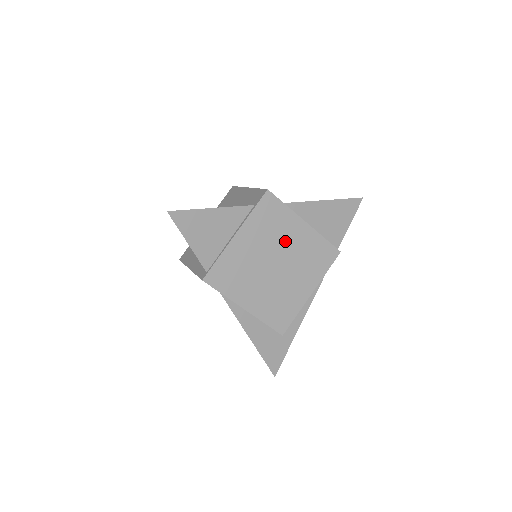
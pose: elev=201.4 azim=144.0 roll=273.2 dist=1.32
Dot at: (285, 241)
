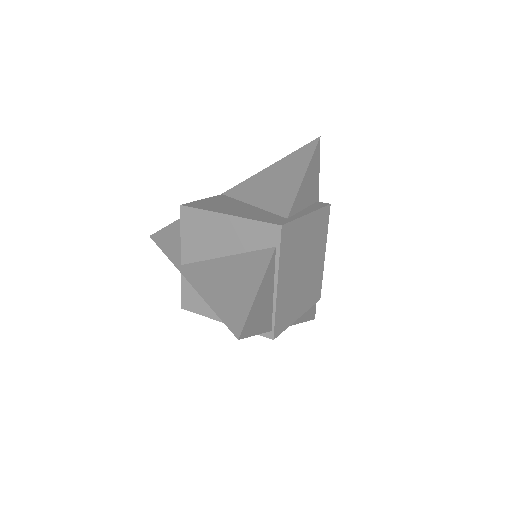
Dot at: (303, 245)
